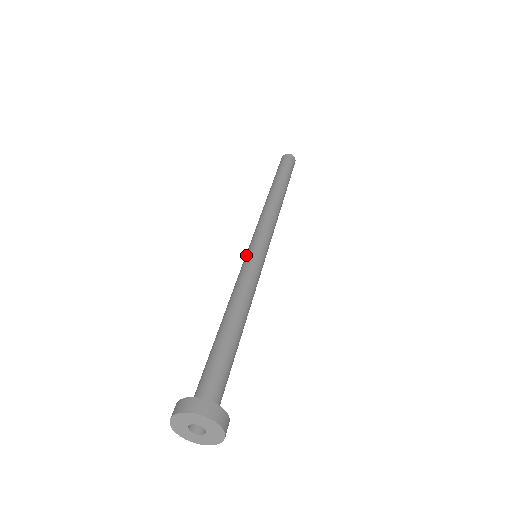
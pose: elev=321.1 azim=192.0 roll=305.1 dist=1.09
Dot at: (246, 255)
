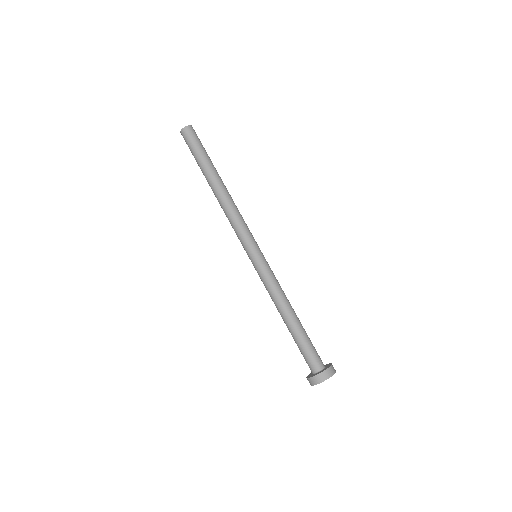
Dot at: (258, 260)
